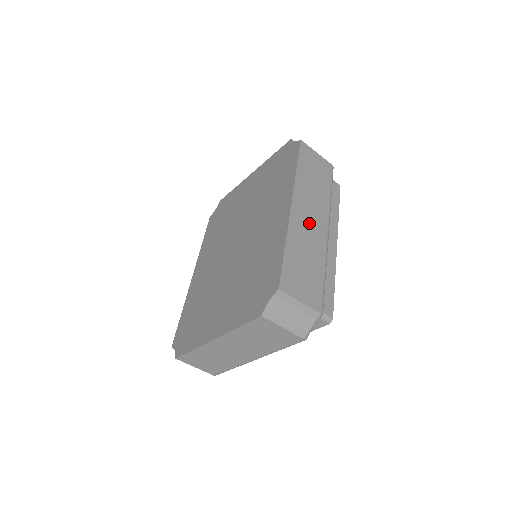
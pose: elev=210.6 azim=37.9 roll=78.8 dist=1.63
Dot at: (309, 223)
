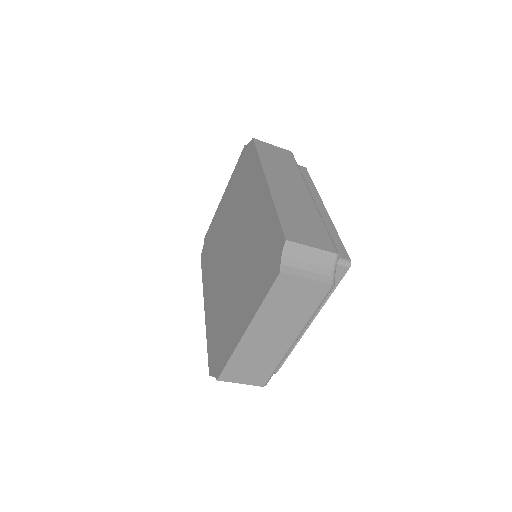
Dot at: (290, 191)
